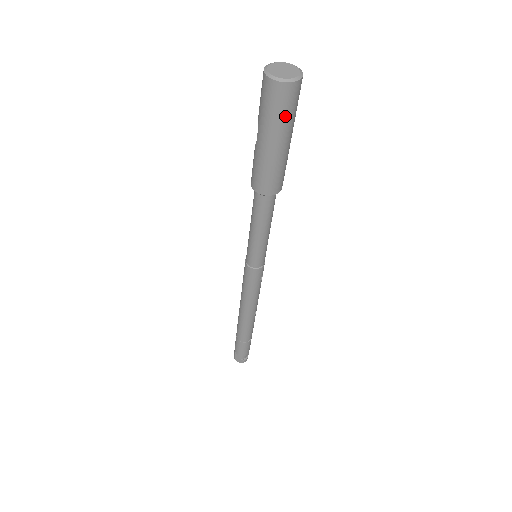
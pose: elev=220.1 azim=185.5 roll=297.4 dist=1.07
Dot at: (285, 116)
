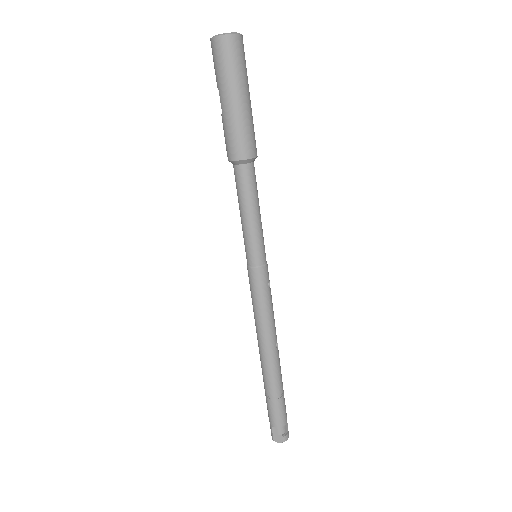
Dot at: (238, 68)
